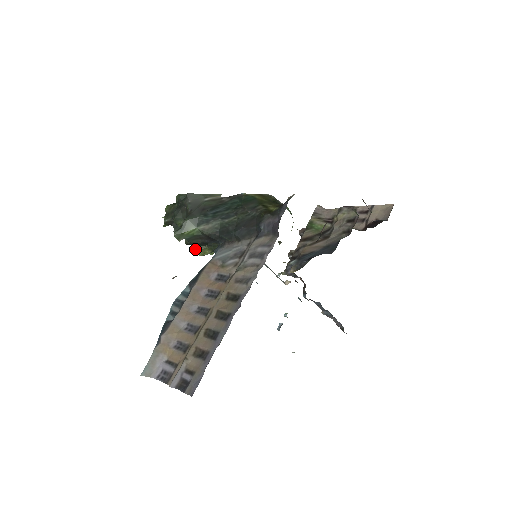
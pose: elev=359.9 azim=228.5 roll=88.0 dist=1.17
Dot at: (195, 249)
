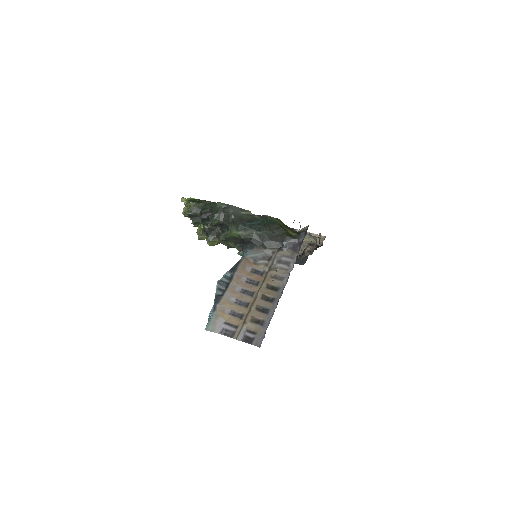
Dot at: (208, 240)
